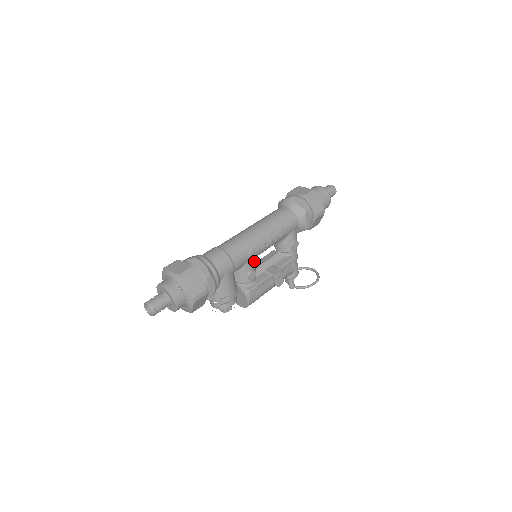
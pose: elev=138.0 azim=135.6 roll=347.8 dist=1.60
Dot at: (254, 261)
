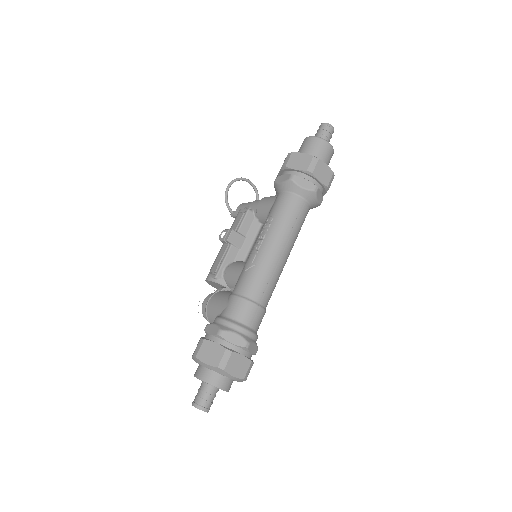
Dot at: (235, 237)
